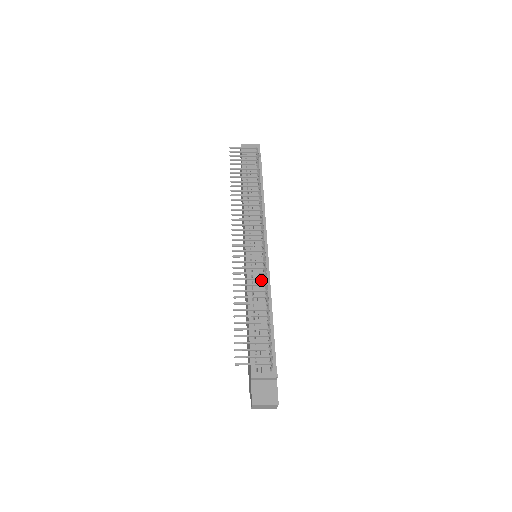
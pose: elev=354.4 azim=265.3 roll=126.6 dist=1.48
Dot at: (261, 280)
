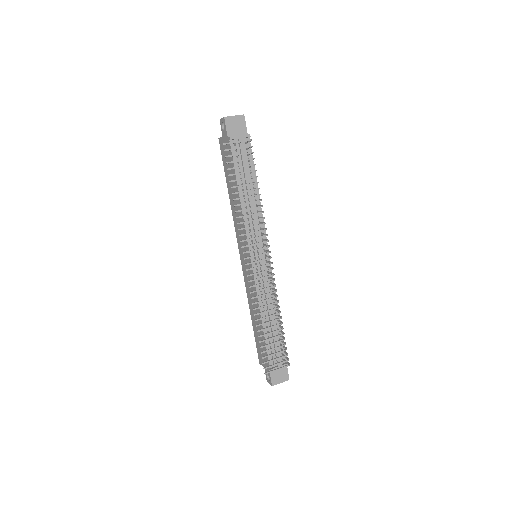
Dot at: occluded
